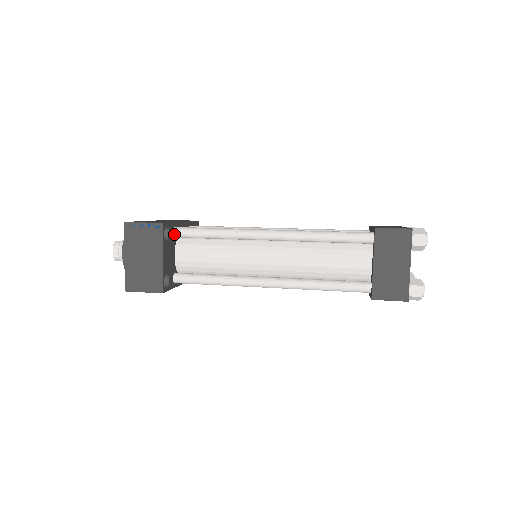
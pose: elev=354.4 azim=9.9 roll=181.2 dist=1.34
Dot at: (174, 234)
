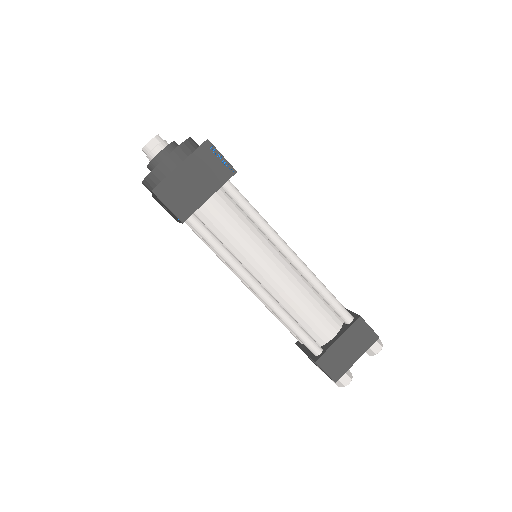
Dot at: occluded
